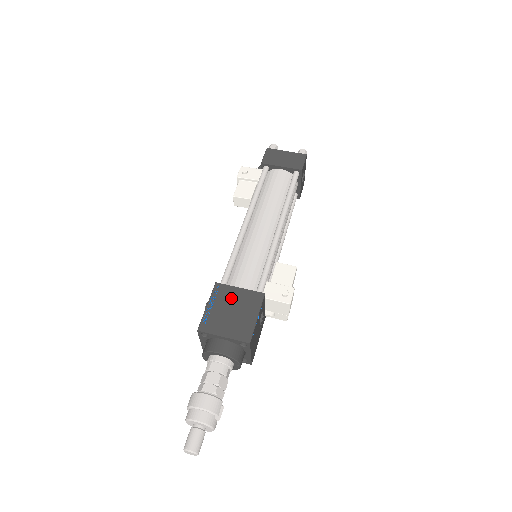
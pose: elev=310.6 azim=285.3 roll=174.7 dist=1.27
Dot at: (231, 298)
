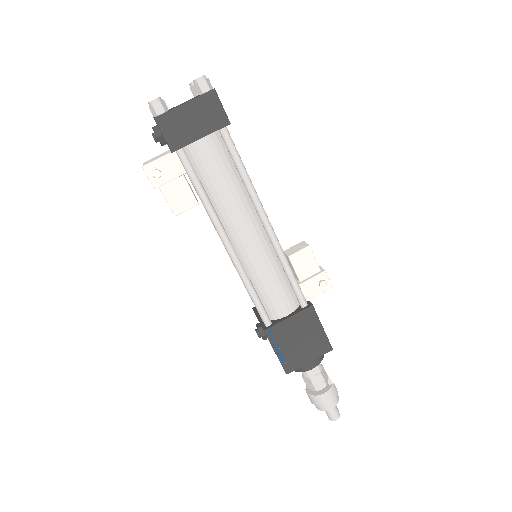
Dot at: (289, 332)
